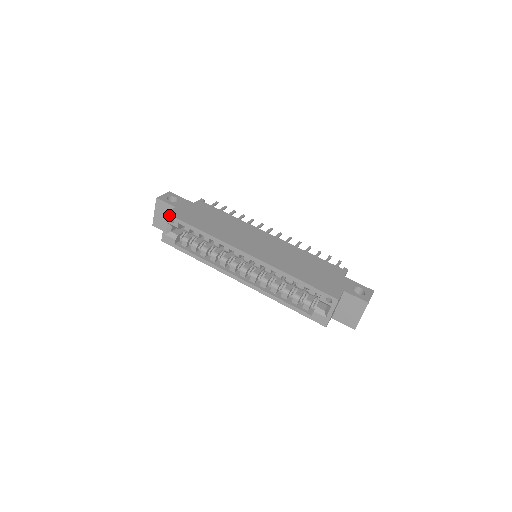
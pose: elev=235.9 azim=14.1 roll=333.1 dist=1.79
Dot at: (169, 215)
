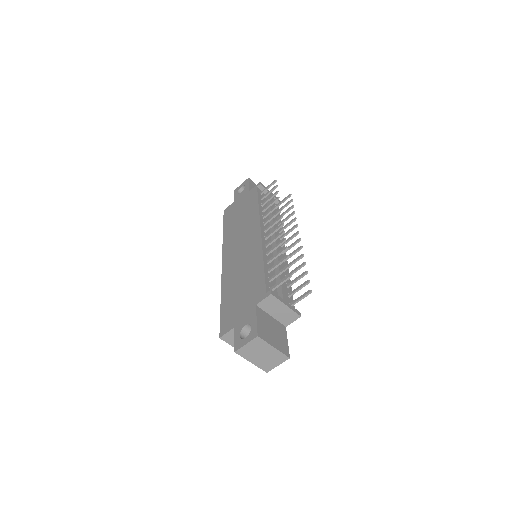
Dot at: (224, 213)
